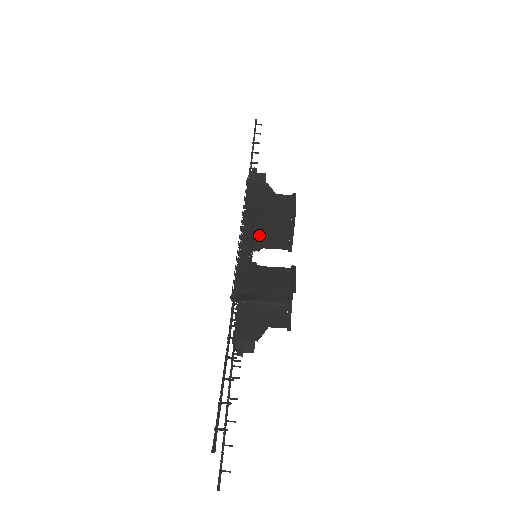
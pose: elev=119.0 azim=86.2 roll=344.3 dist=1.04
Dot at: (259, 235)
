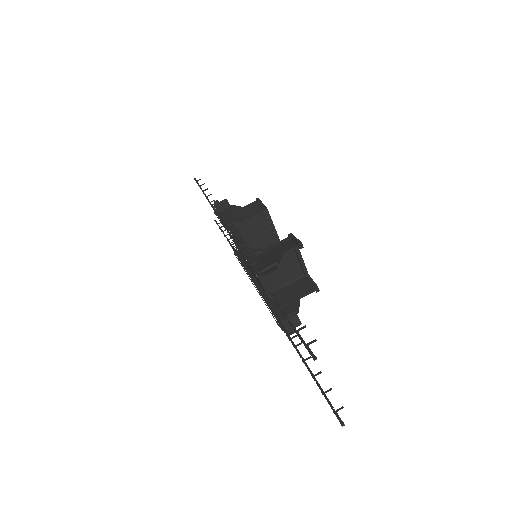
Dot at: (249, 246)
